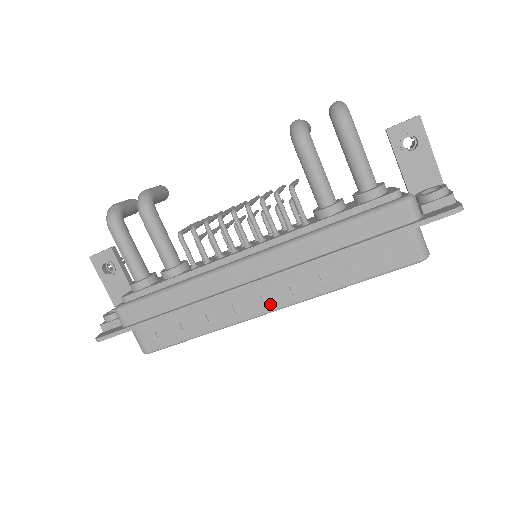
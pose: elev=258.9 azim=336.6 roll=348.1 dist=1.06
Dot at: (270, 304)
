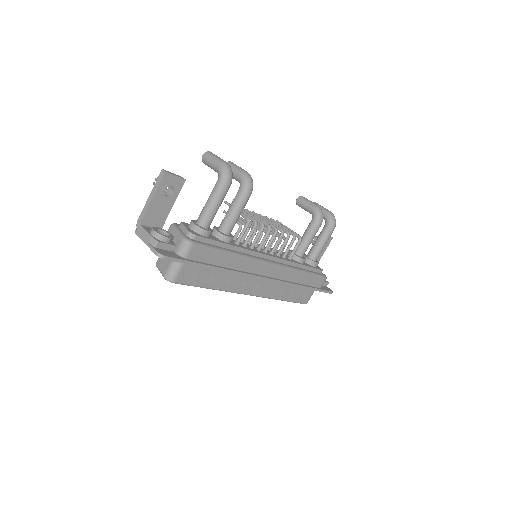
Dot at: (254, 291)
